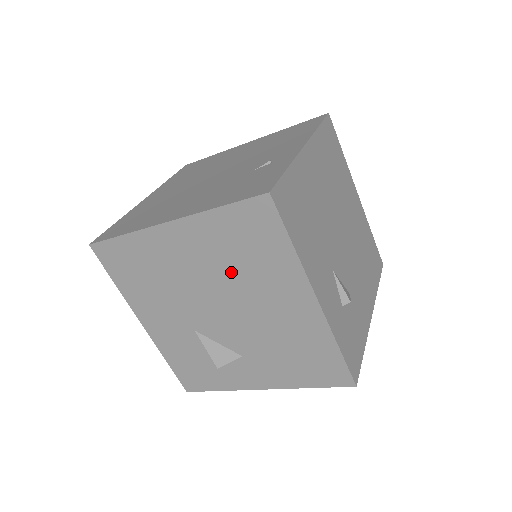
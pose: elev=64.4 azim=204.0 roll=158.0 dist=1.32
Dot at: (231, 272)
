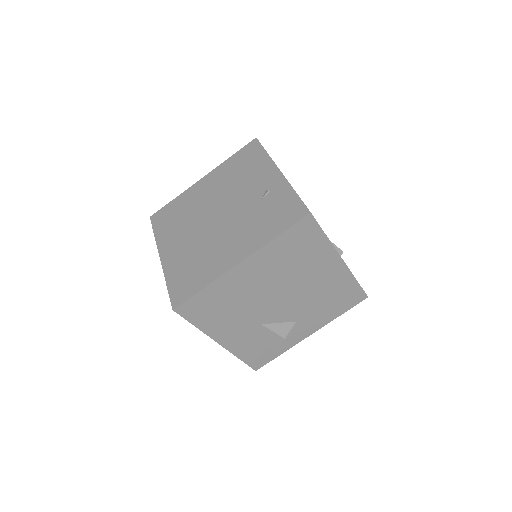
Dot at: (287, 272)
